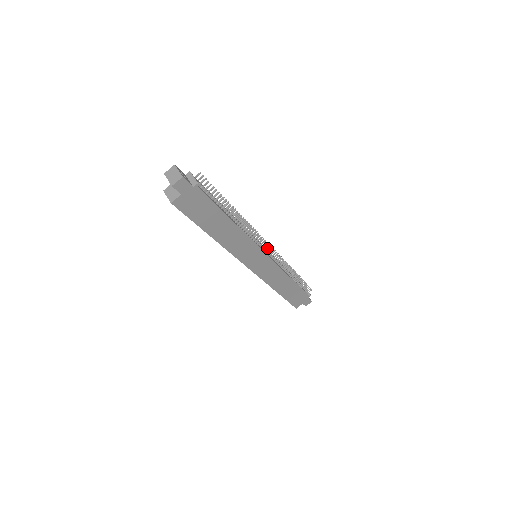
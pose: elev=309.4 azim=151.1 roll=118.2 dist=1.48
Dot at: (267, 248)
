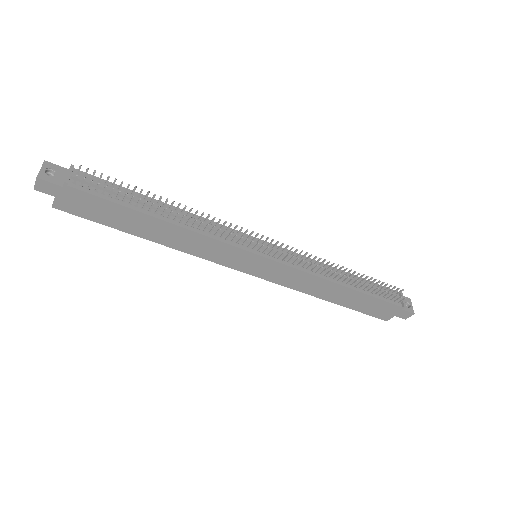
Dot at: (260, 247)
